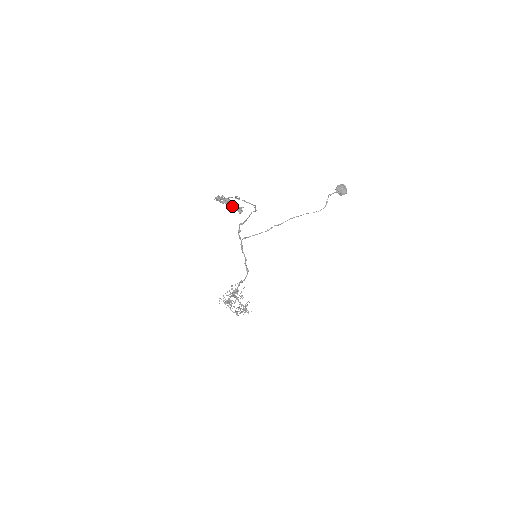
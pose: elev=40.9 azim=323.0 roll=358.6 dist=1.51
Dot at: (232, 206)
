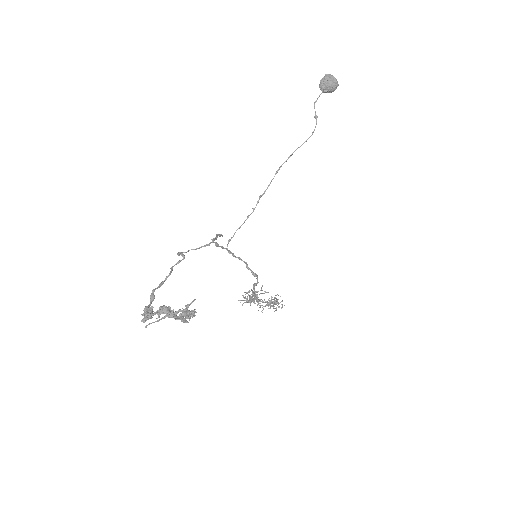
Dot at: (174, 318)
